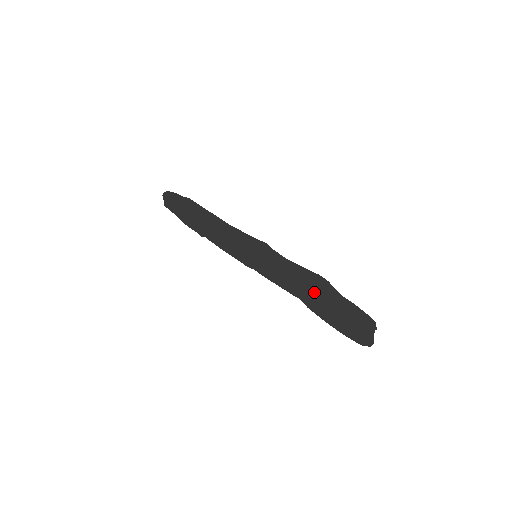
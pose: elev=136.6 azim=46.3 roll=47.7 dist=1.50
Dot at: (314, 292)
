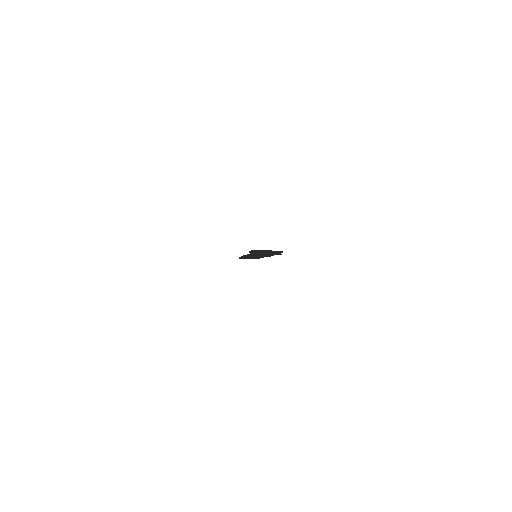
Dot at: (265, 253)
